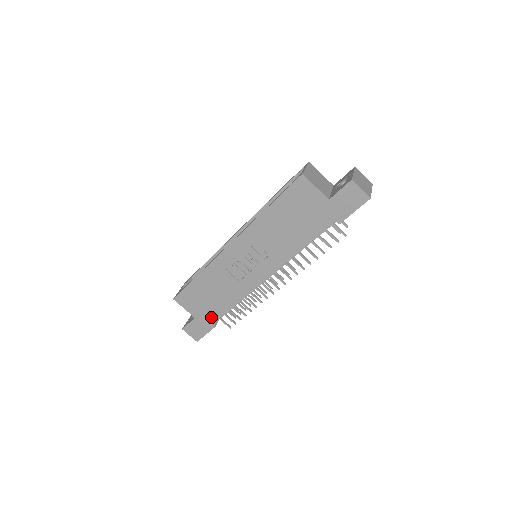
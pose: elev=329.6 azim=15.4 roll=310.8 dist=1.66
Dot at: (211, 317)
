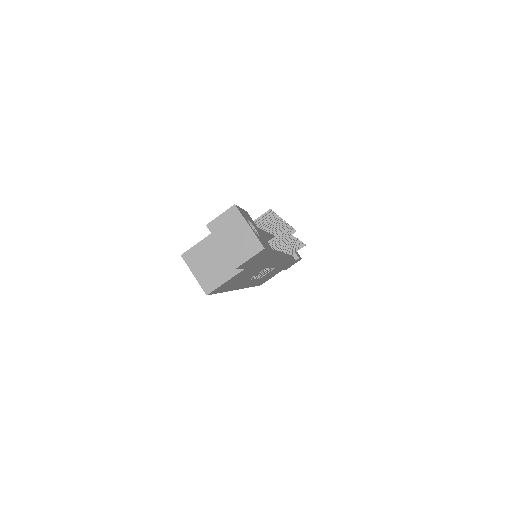
Dot at: occluded
